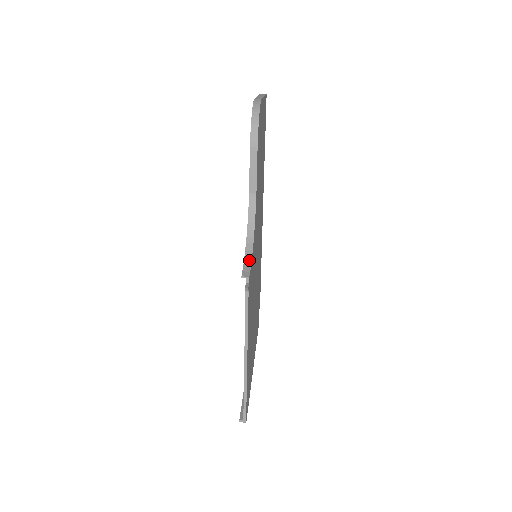
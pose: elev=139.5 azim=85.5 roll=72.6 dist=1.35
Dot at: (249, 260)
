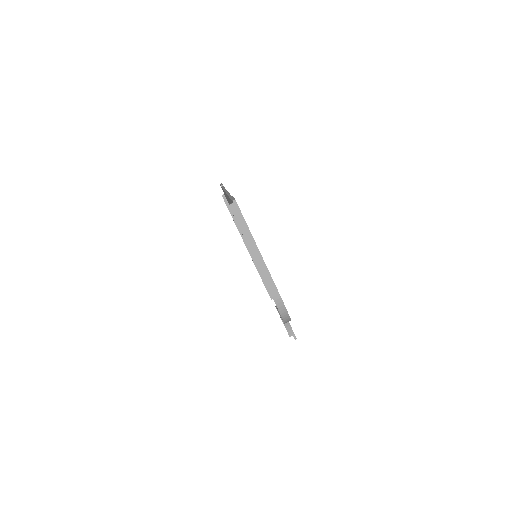
Dot at: (287, 322)
